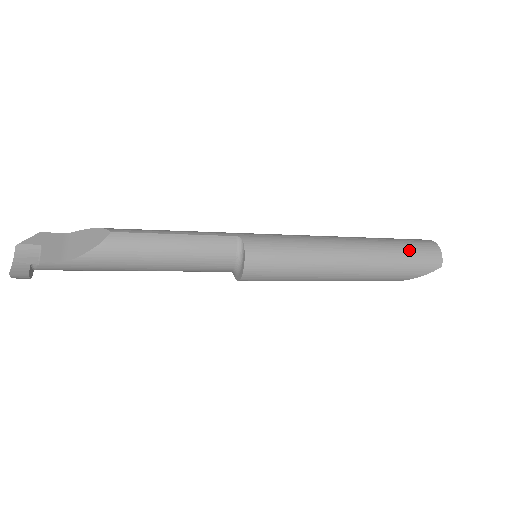
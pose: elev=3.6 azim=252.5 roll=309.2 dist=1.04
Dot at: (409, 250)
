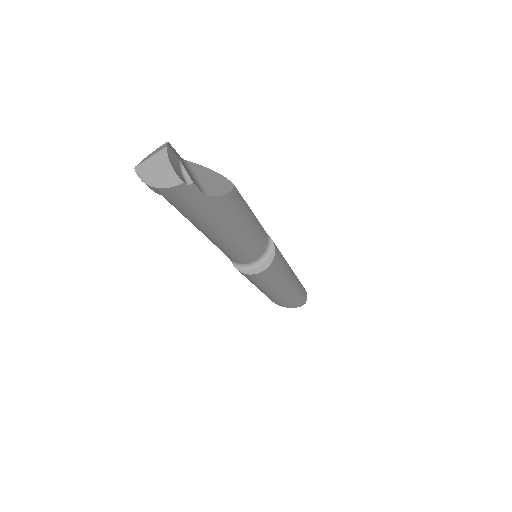
Dot at: (302, 286)
